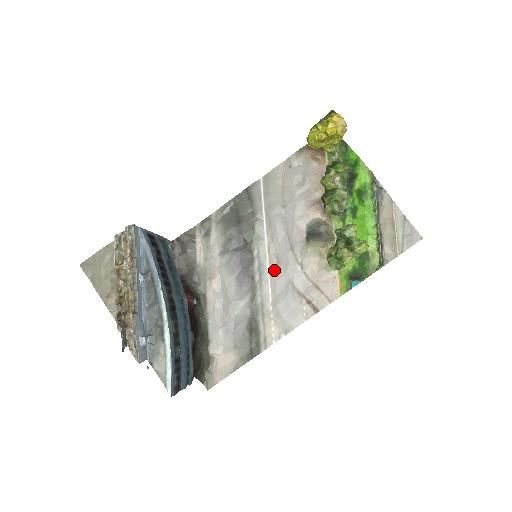
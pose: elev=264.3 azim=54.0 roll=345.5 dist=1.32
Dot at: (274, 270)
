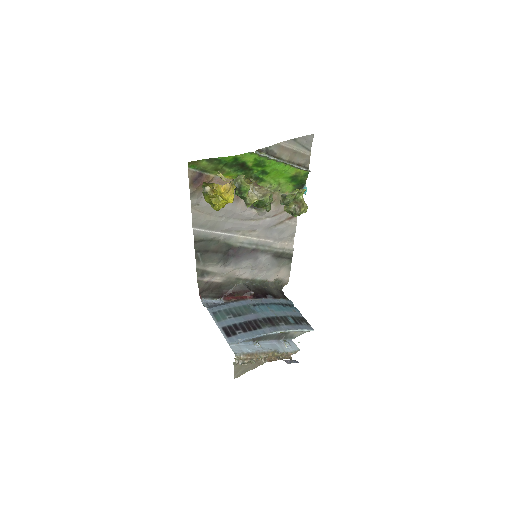
Dot at: (258, 235)
